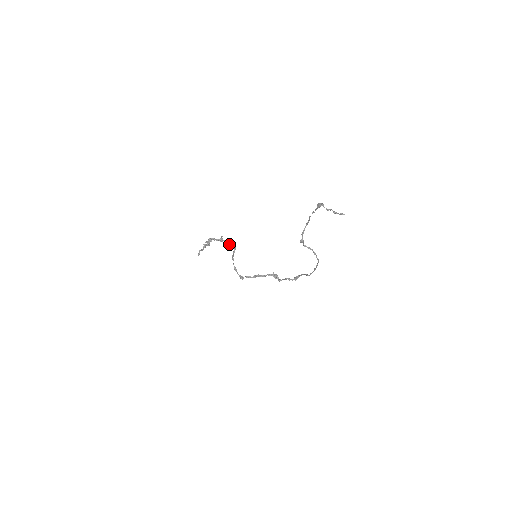
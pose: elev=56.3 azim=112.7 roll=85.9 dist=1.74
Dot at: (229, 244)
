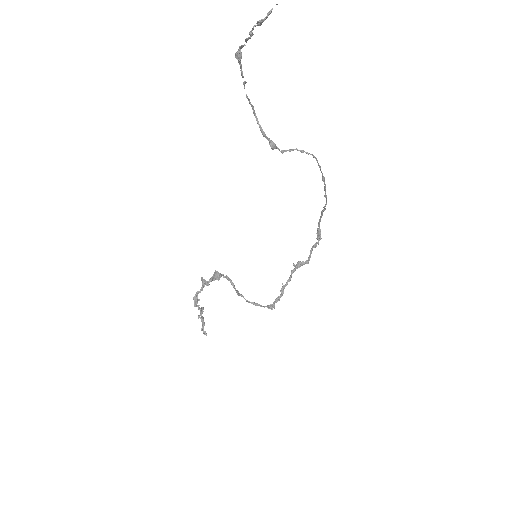
Dot at: (218, 280)
